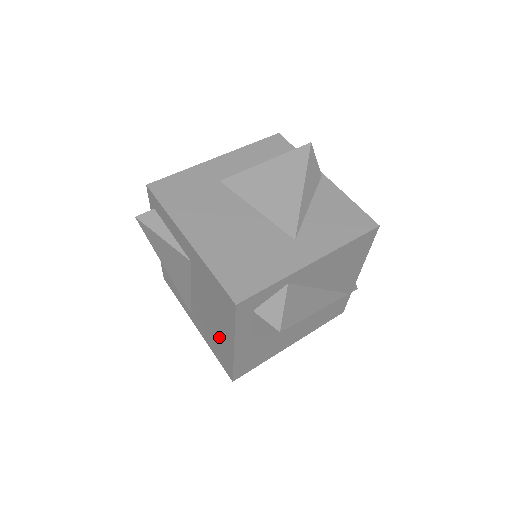
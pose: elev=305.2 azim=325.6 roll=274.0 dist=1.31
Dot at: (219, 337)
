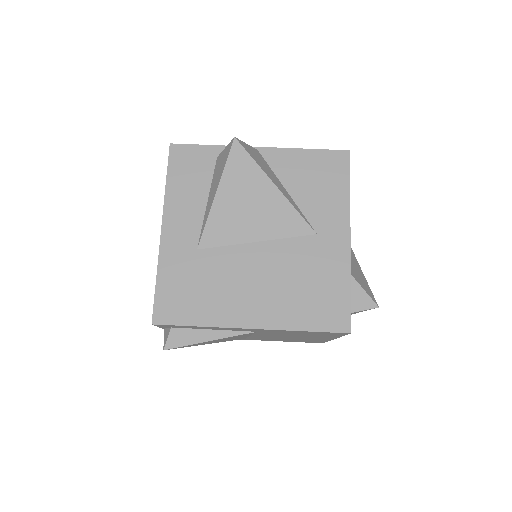
Dot at: (305, 339)
